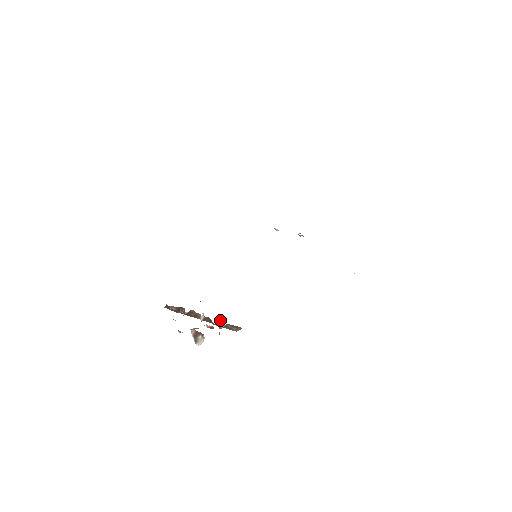
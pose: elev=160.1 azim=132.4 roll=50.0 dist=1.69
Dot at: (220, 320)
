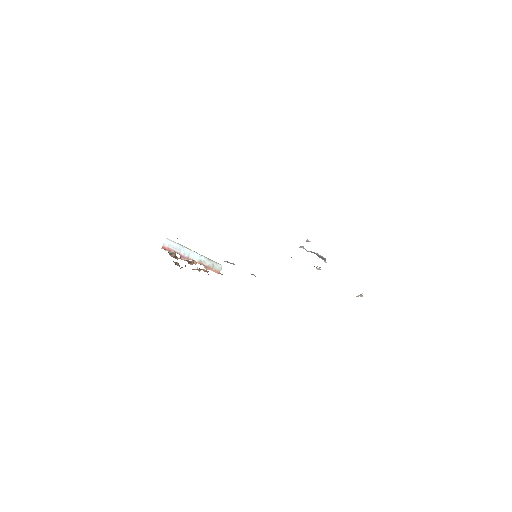
Dot at: (204, 263)
